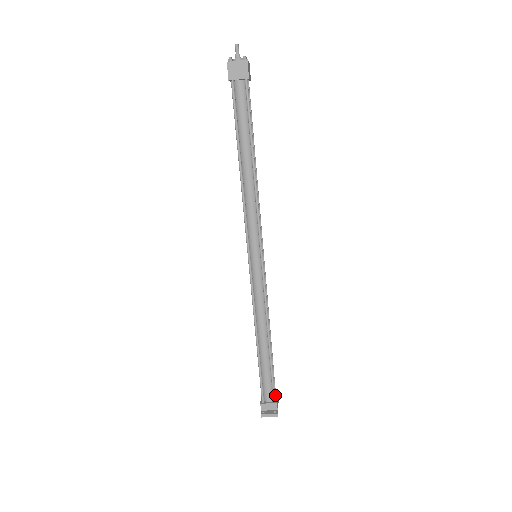
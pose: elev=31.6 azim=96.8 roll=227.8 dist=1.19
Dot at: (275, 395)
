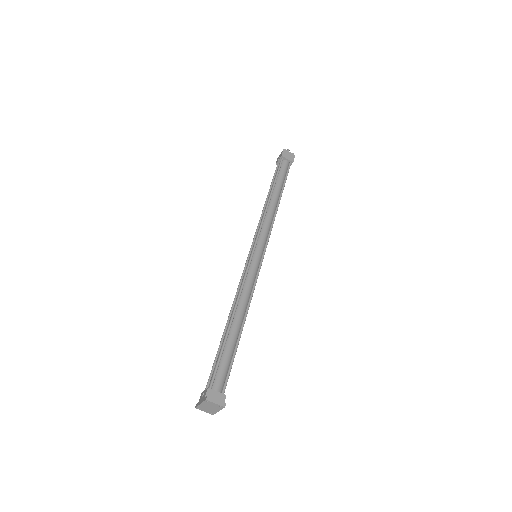
Dot at: occluded
